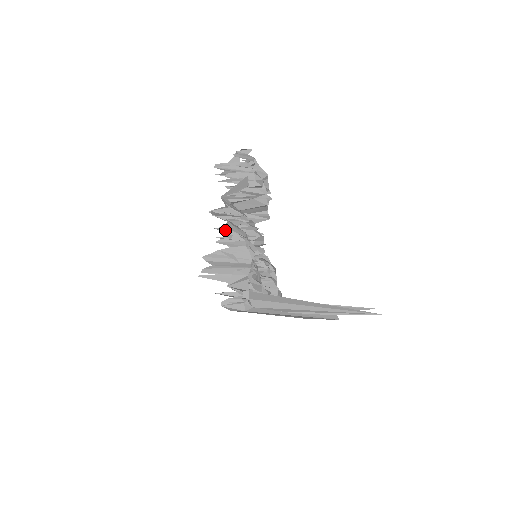
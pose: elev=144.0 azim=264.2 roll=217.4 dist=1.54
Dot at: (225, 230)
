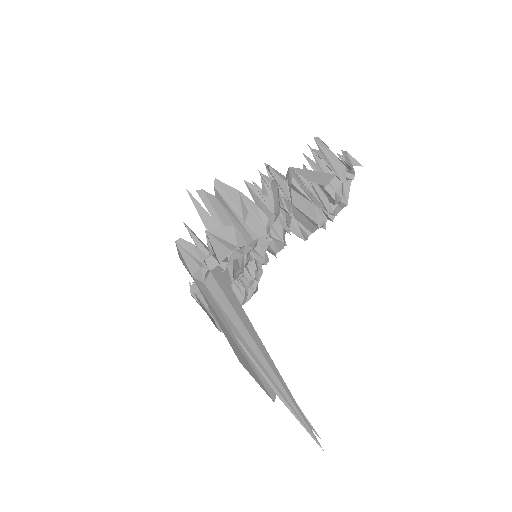
Dot at: (266, 184)
